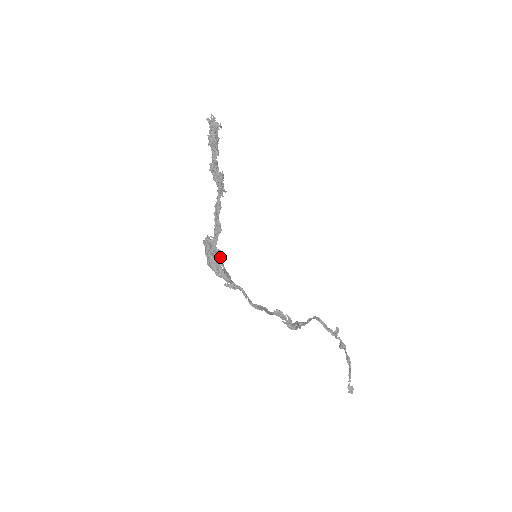
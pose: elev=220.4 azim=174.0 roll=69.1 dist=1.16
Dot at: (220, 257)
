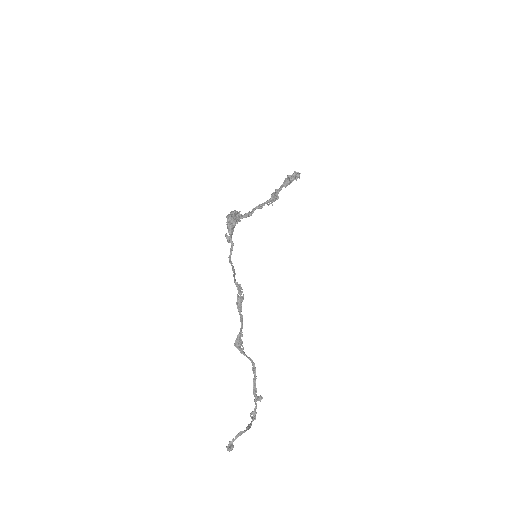
Dot at: (237, 223)
